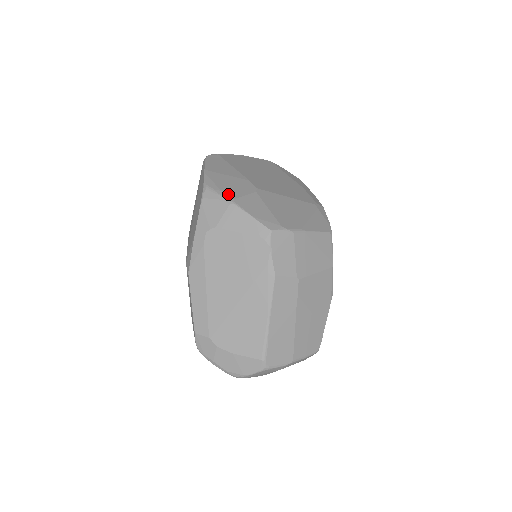
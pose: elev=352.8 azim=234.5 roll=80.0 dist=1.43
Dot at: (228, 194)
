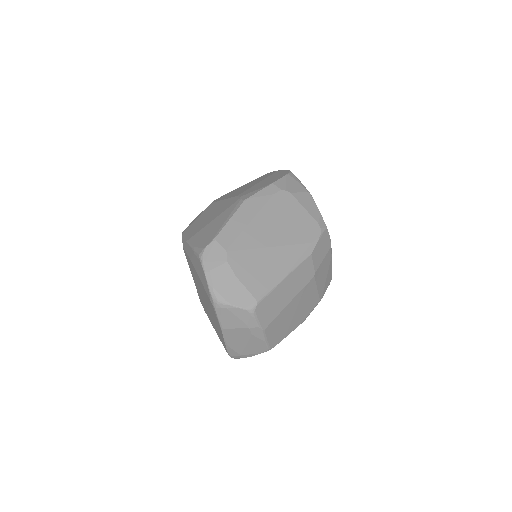
Dot at: occluded
